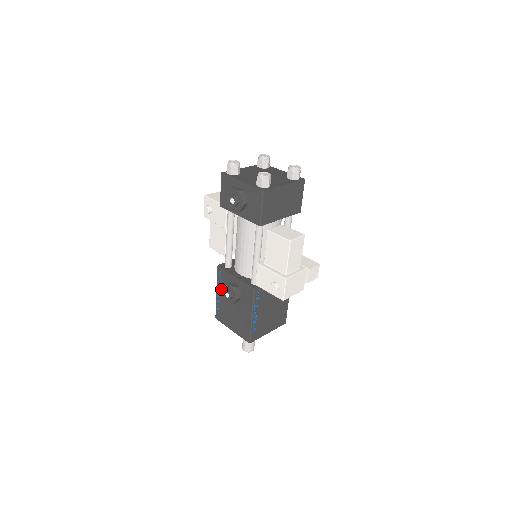
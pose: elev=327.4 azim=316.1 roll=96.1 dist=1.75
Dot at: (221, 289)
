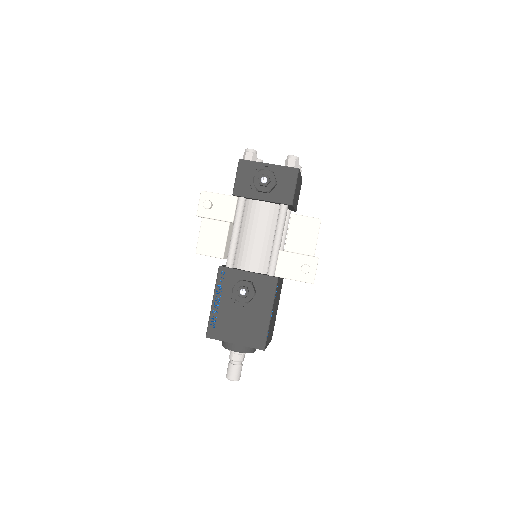
Dot at: (222, 294)
